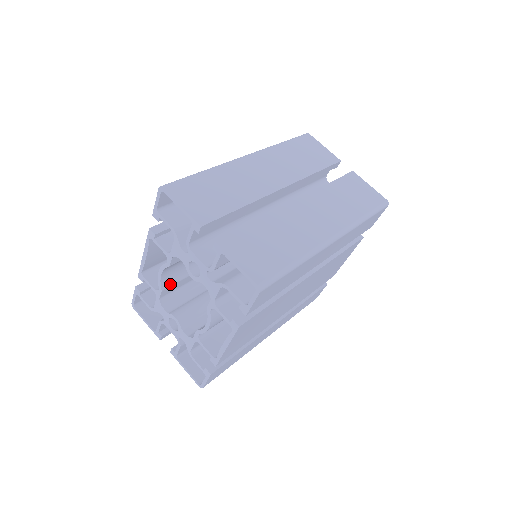
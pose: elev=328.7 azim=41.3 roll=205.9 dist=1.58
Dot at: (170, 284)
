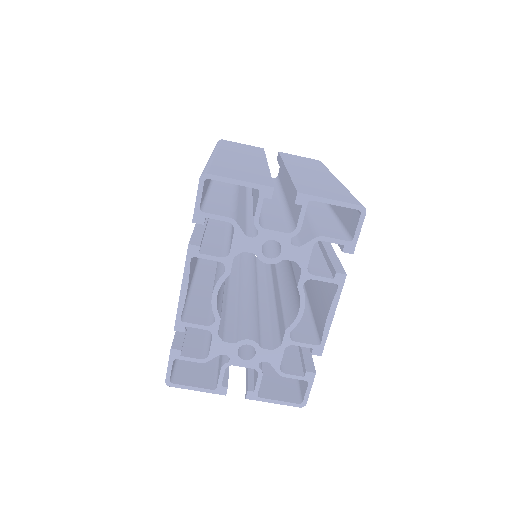
Dot at: (220, 310)
